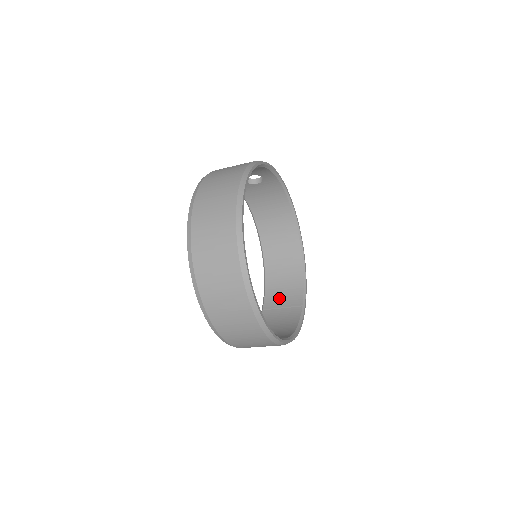
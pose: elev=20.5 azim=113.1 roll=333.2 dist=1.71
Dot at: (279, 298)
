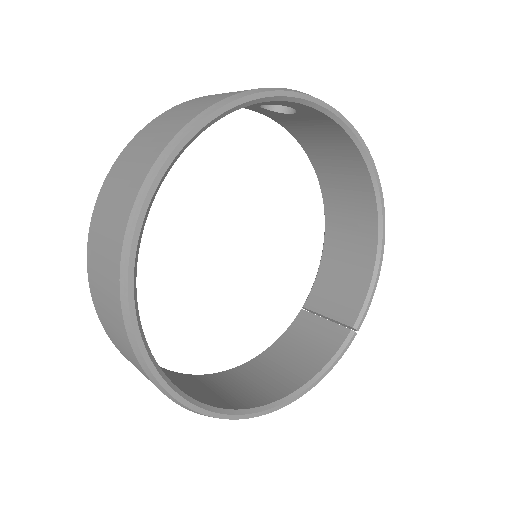
Dot at: (328, 298)
